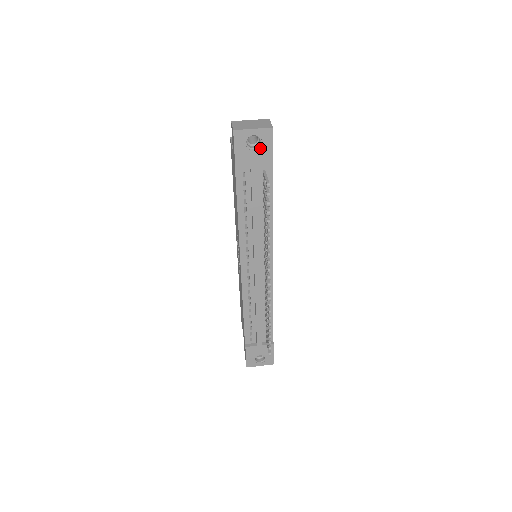
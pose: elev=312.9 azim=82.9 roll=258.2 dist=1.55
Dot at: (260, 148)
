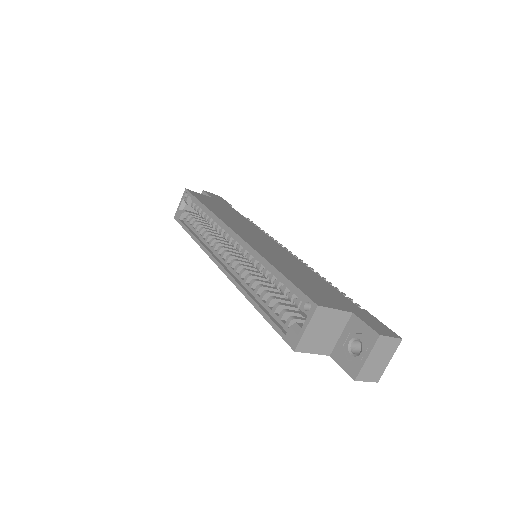
Dot at: occluded
